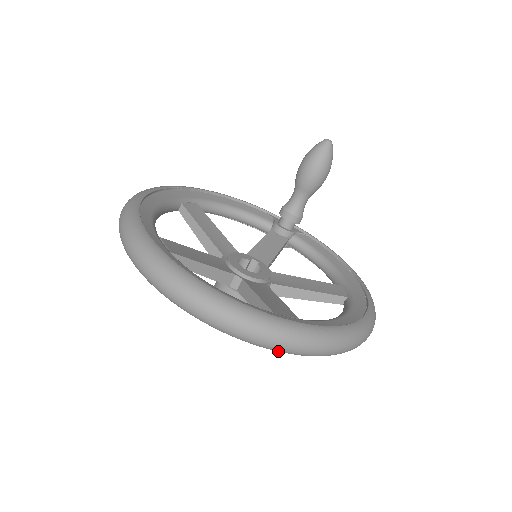
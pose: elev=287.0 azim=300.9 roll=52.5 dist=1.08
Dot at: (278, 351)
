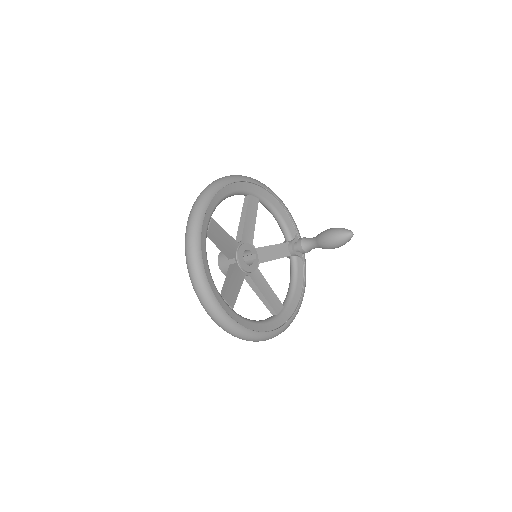
Dot at: occluded
